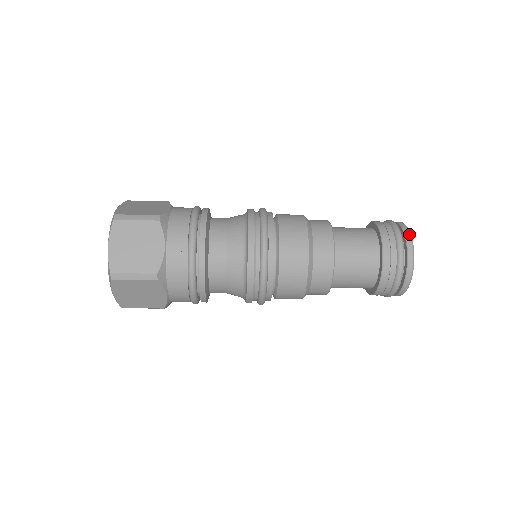
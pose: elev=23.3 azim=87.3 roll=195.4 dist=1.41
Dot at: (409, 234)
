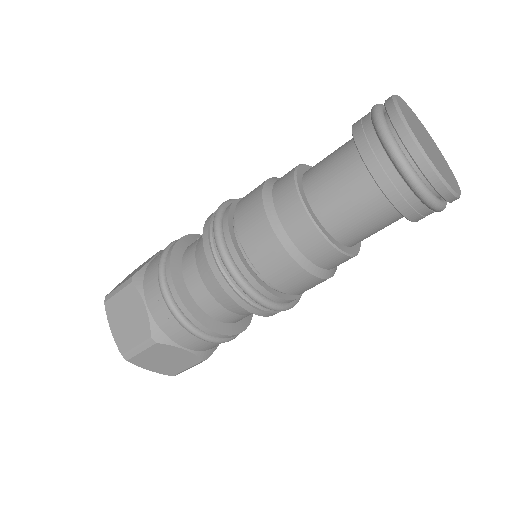
Dot at: (393, 109)
